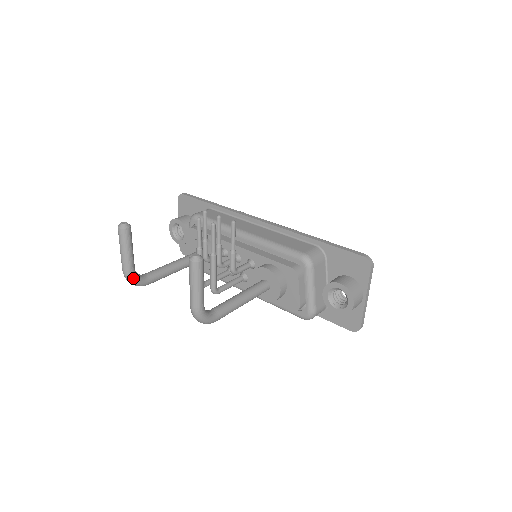
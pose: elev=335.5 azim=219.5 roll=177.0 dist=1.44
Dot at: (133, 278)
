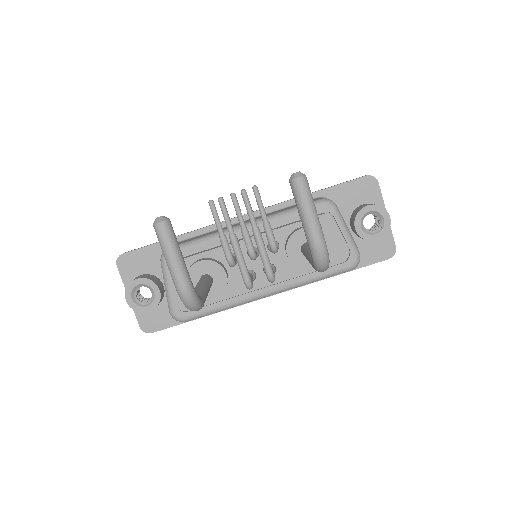
Dot at: (194, 292)
